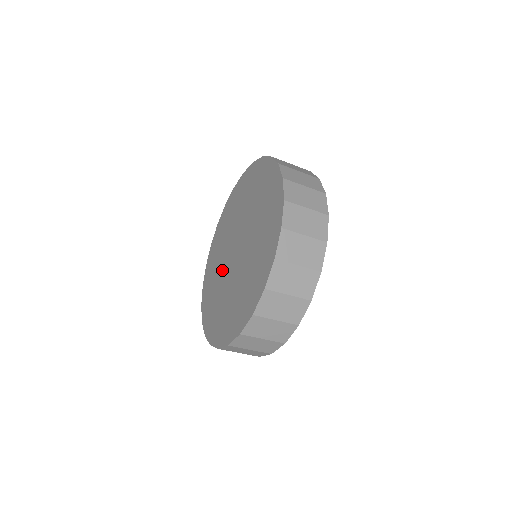
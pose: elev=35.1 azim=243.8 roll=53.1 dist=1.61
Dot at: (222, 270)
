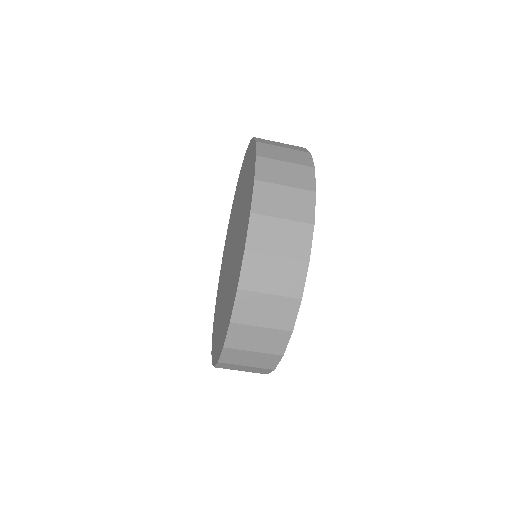
Dot at: (223, 292)
